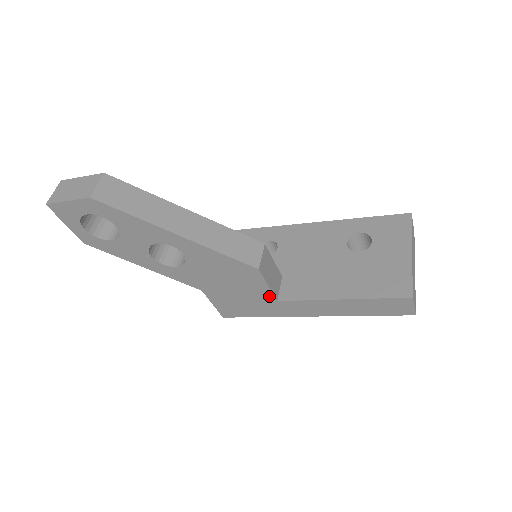
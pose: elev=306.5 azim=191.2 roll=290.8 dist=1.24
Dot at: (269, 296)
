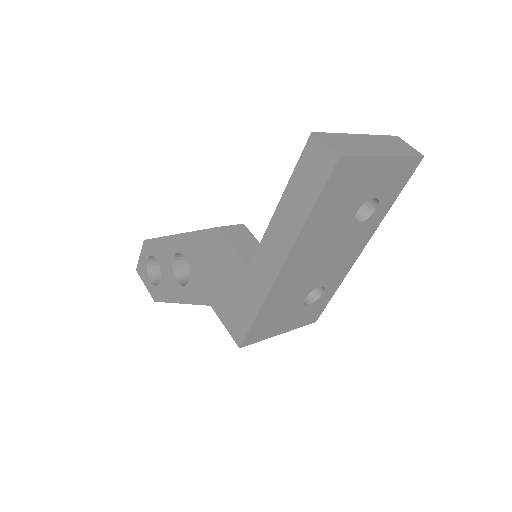
Dot at: (241, 264)
